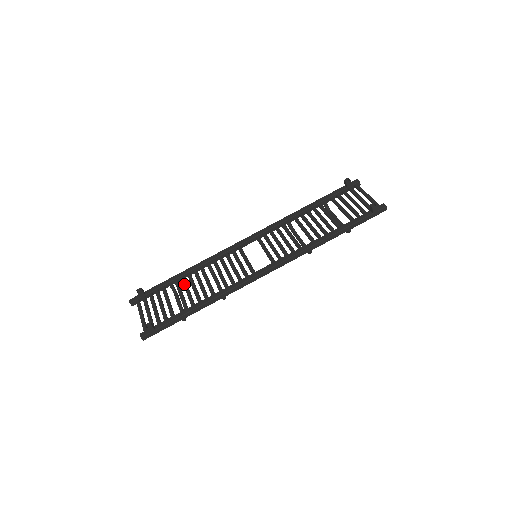
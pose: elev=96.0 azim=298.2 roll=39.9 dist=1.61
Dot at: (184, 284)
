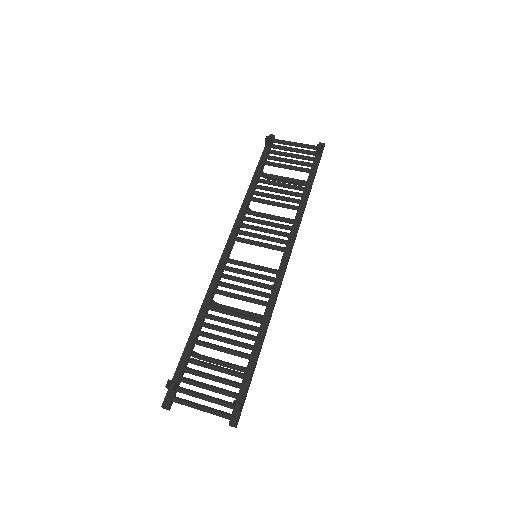
Dot at: (213, 336)
